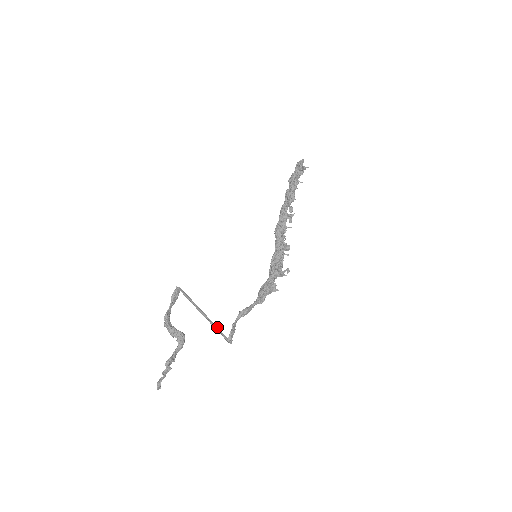
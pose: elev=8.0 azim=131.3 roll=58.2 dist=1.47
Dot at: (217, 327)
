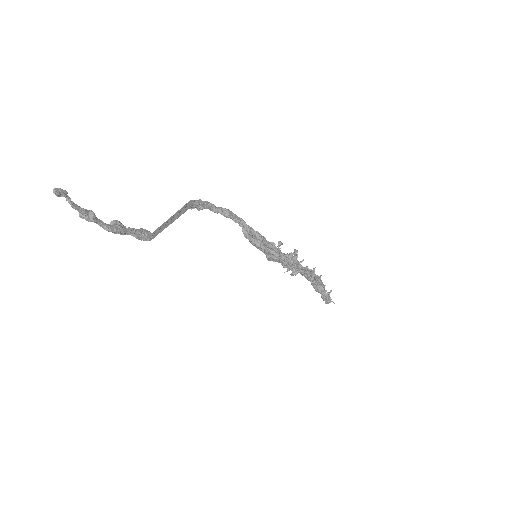
Dot at: (182, 212)
